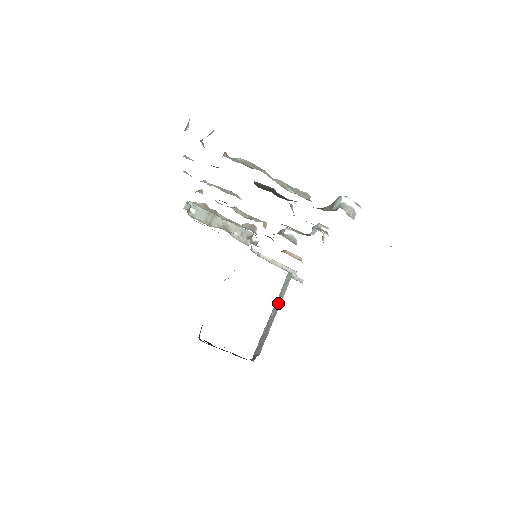
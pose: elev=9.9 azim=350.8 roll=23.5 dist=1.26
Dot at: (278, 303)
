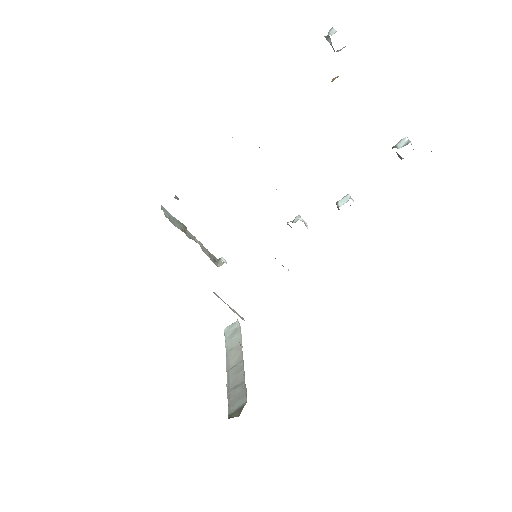
Dot at: (235, 351)
